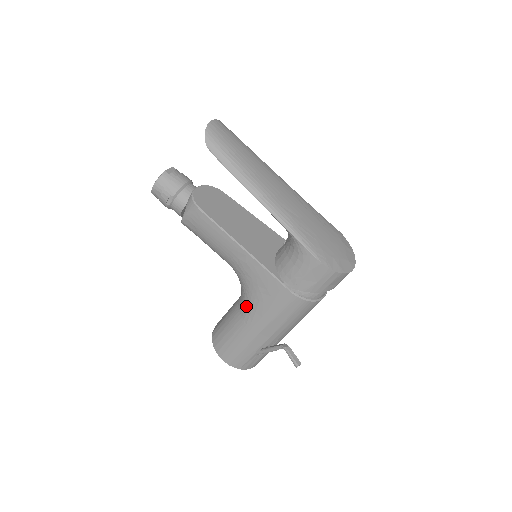
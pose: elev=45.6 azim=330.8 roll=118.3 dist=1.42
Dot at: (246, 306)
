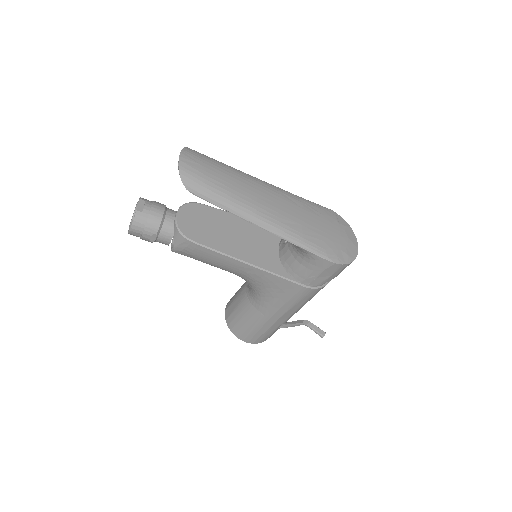
Dot at: (260, 302)
